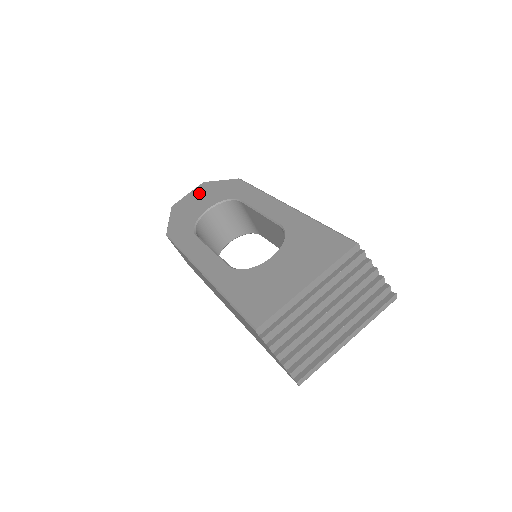
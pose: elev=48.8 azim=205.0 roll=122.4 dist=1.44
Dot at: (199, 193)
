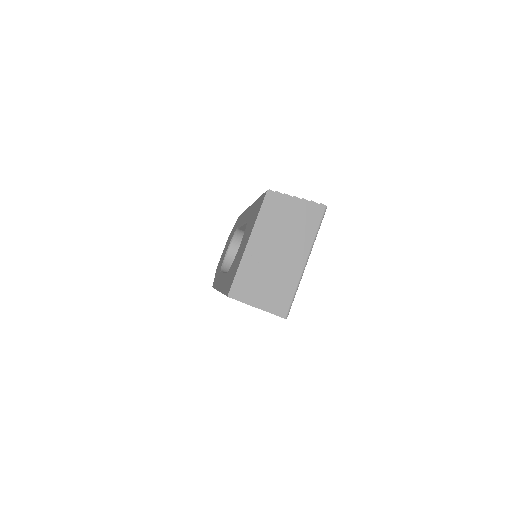
Dot at: occluded
